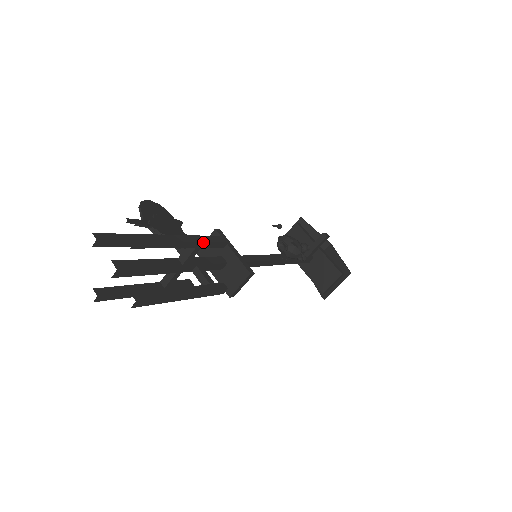
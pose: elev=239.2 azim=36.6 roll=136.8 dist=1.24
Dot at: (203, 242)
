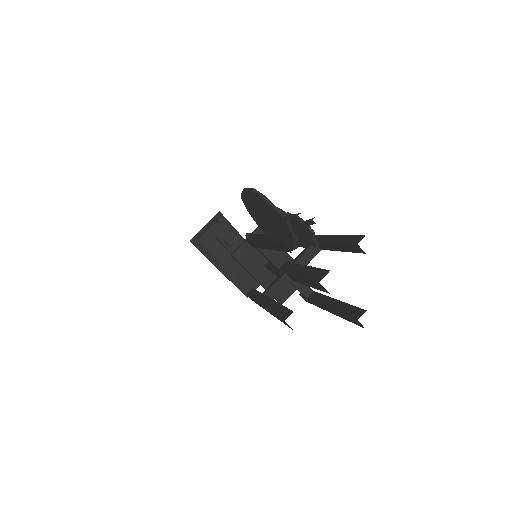
Dot at: occluded
